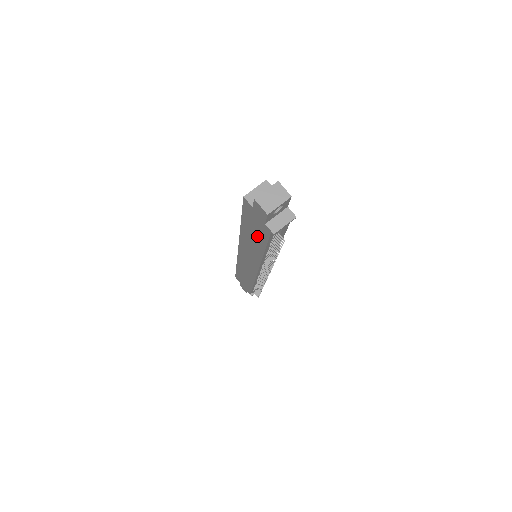
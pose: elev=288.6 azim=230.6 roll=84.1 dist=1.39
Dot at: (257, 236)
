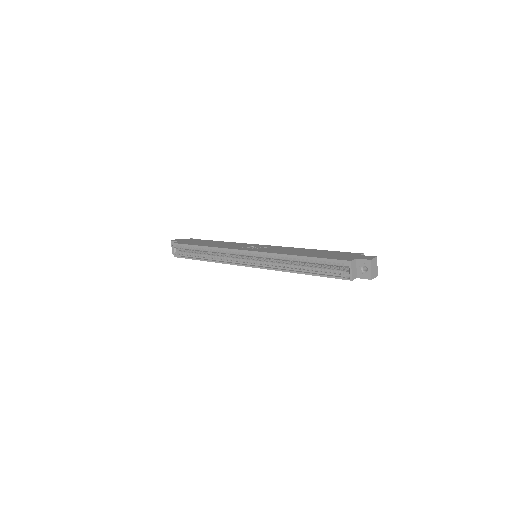
Dot at: occluded
